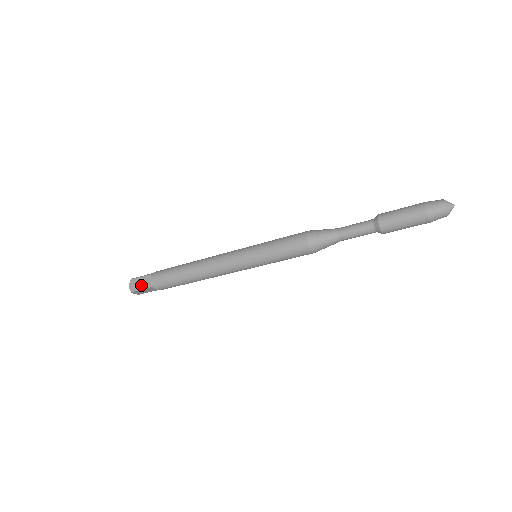
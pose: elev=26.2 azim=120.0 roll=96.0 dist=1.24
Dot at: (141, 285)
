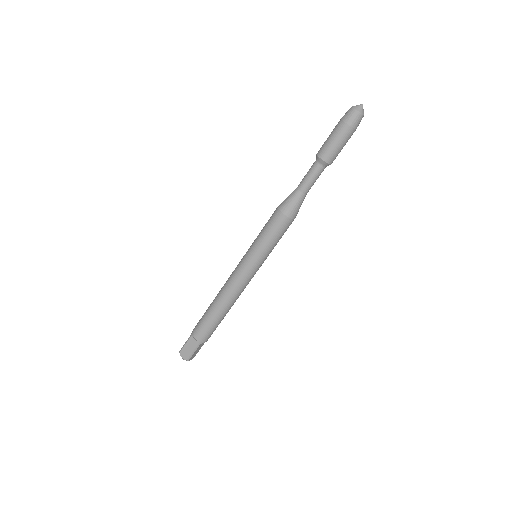
Dot at: (191, 350)
